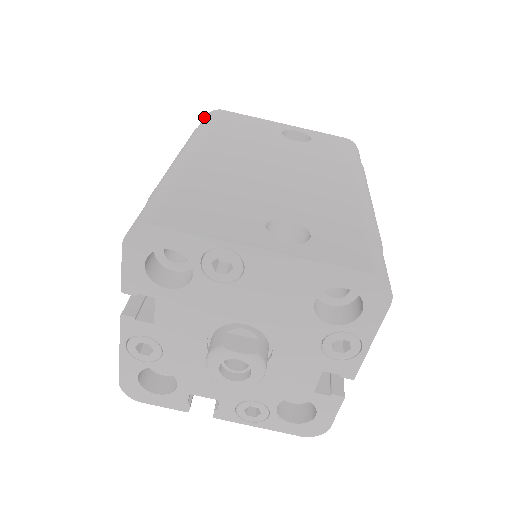
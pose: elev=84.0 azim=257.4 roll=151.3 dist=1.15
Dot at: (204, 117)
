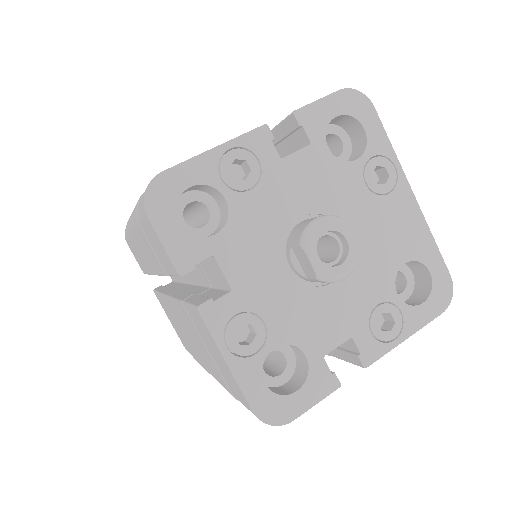
Dot at: occluded
